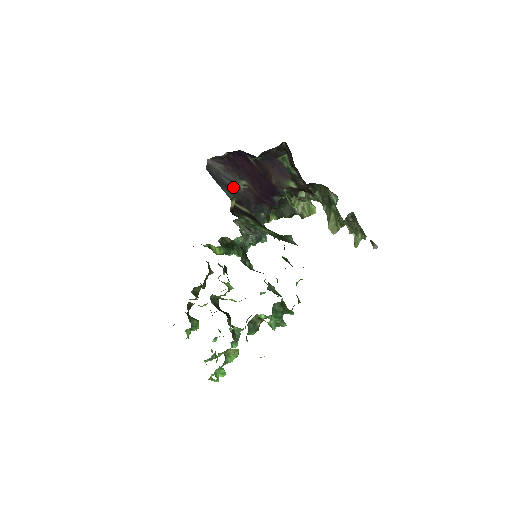
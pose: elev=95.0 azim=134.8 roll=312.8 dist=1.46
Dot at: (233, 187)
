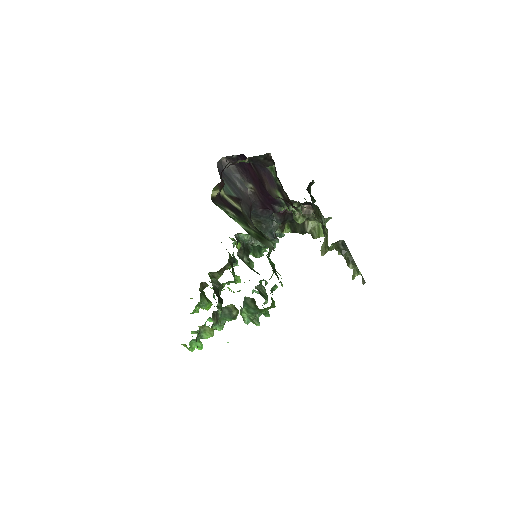
Dot at: (240, 187)
